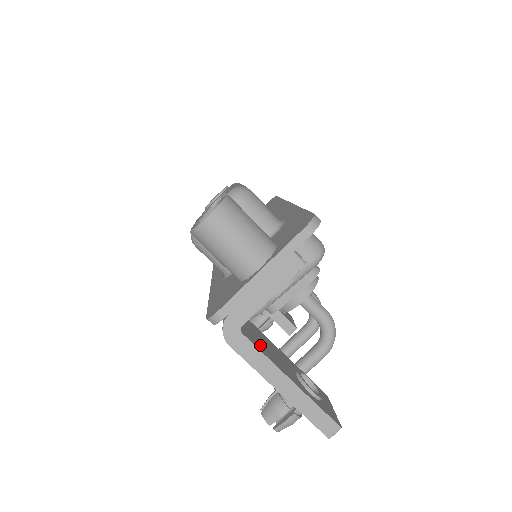
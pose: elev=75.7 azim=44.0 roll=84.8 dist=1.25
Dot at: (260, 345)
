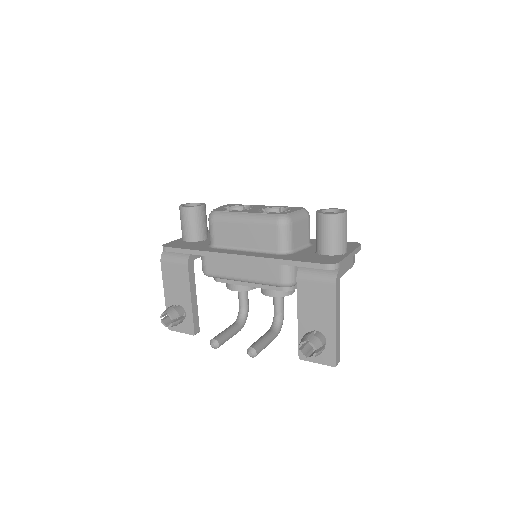
Dot at: occluded
